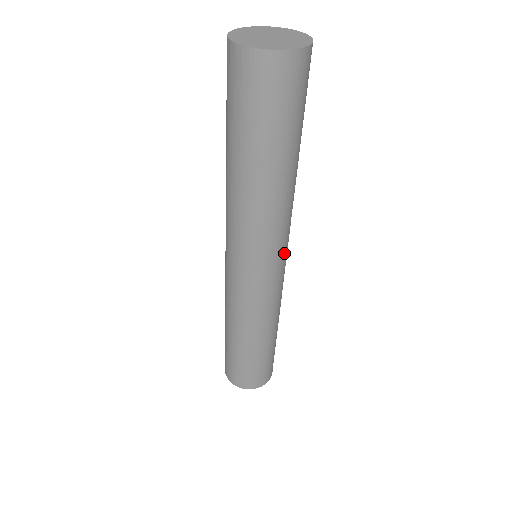
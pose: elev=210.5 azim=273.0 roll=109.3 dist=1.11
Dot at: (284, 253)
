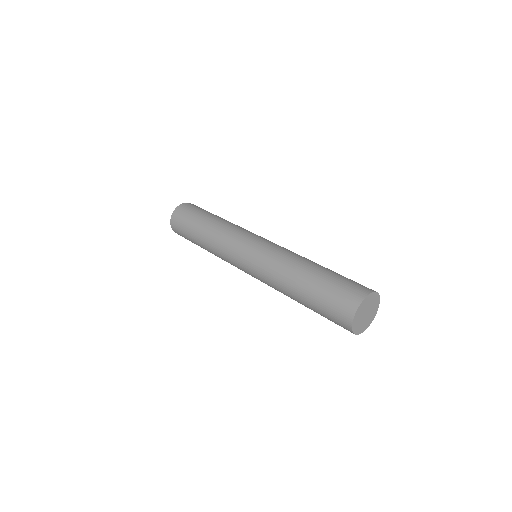
Dot at: occluded
